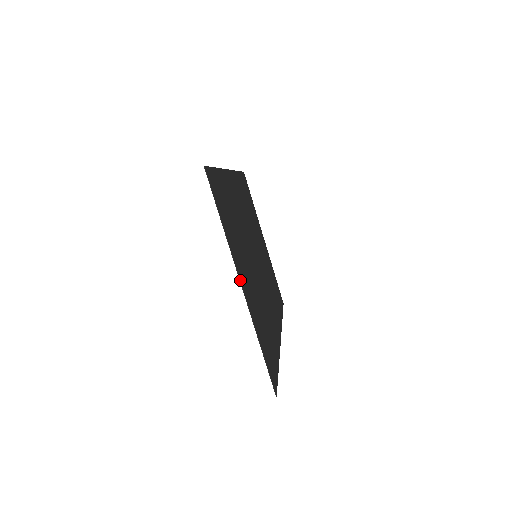
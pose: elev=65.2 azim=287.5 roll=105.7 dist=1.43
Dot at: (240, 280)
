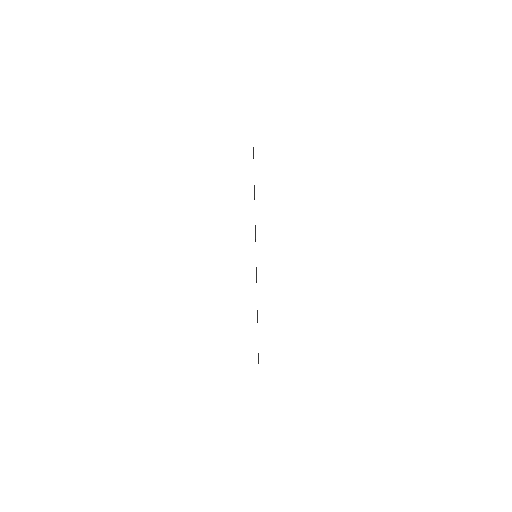
Dot at: occluded
